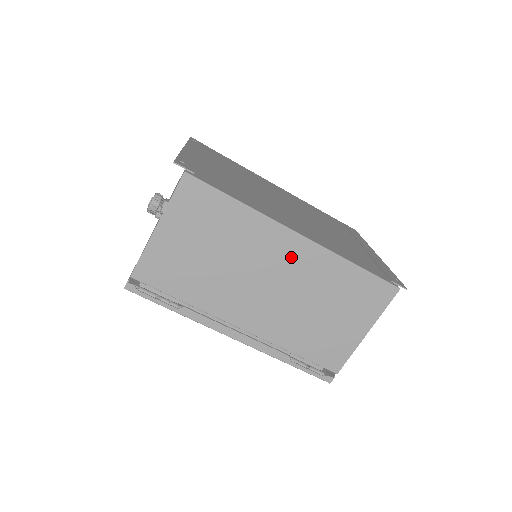
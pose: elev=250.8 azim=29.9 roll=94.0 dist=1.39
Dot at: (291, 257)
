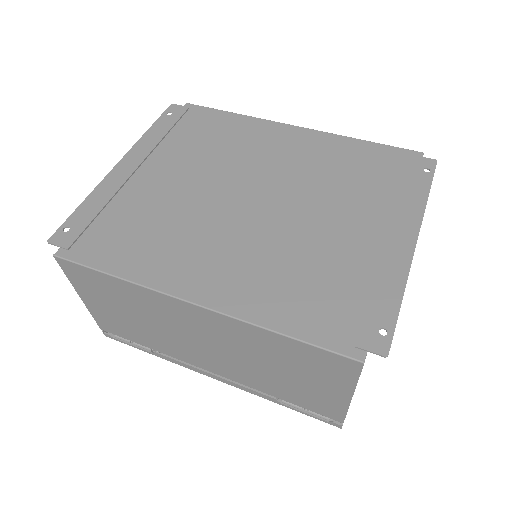
Dot at: (203, 323)
